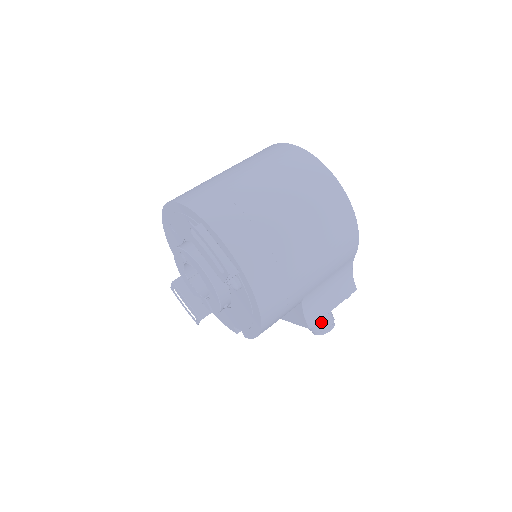
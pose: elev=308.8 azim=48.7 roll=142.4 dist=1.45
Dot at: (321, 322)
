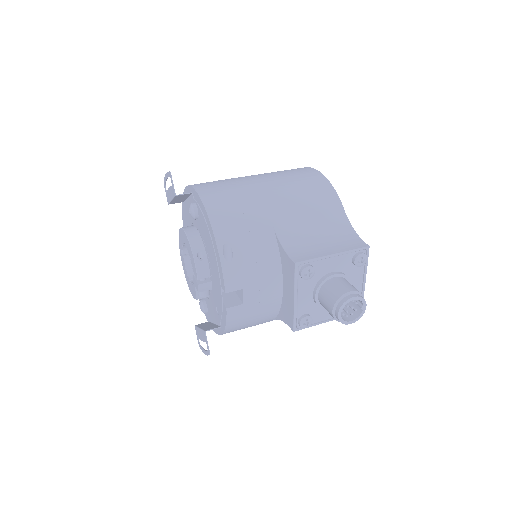
Dot at: (335, 289)
